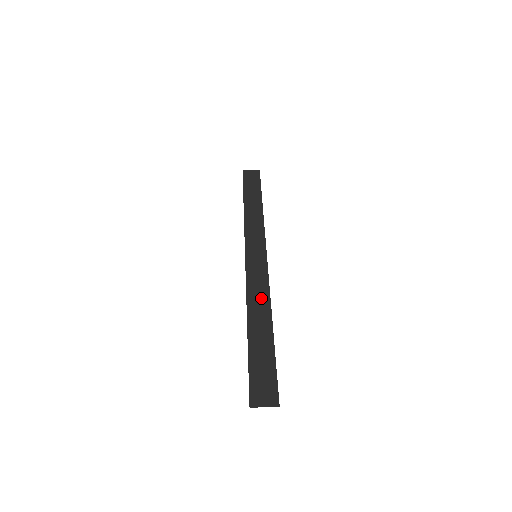
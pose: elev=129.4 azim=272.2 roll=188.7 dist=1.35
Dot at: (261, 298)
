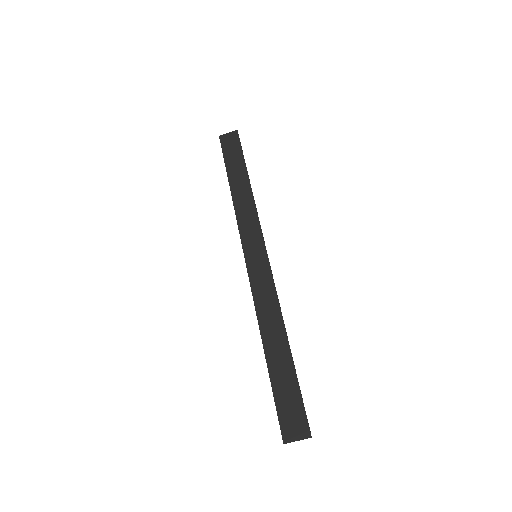
Dot at: (271, 311)
